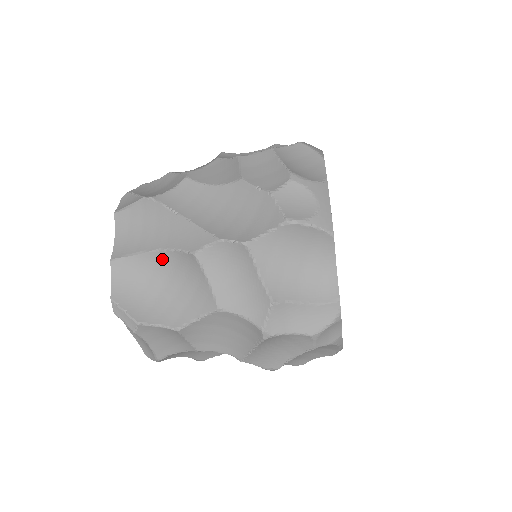
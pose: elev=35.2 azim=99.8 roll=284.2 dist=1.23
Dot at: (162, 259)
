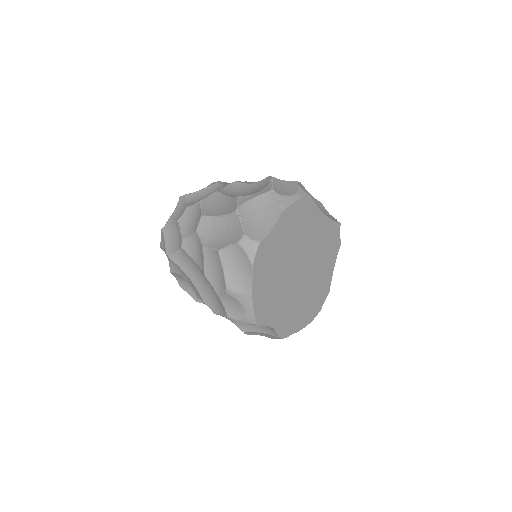
Dot at: occluded
